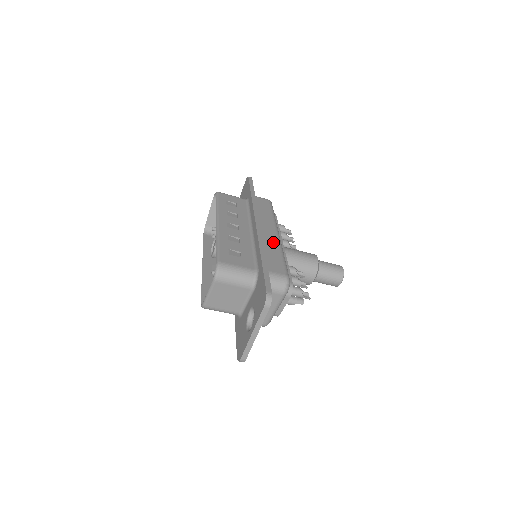
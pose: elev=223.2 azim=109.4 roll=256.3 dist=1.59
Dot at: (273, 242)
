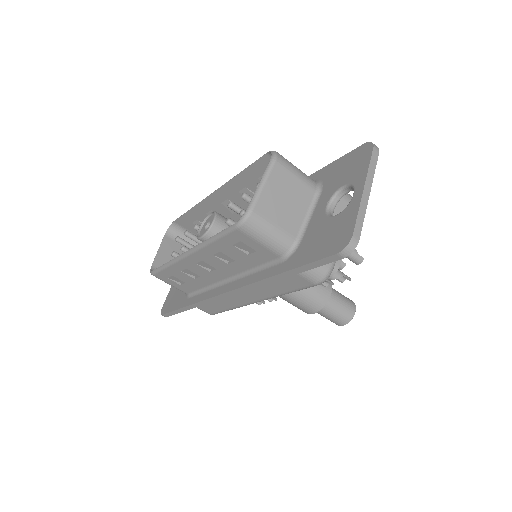
Dot at: occluded
